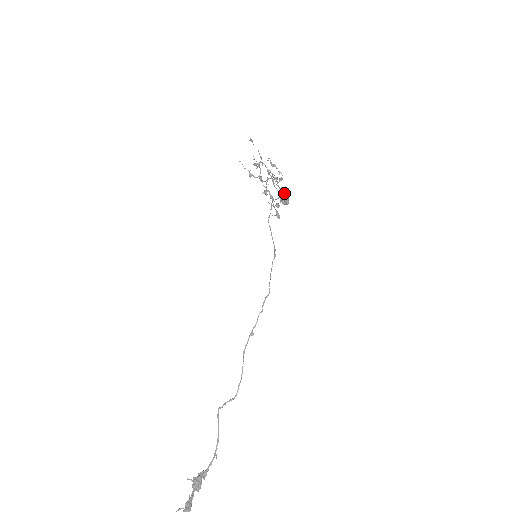
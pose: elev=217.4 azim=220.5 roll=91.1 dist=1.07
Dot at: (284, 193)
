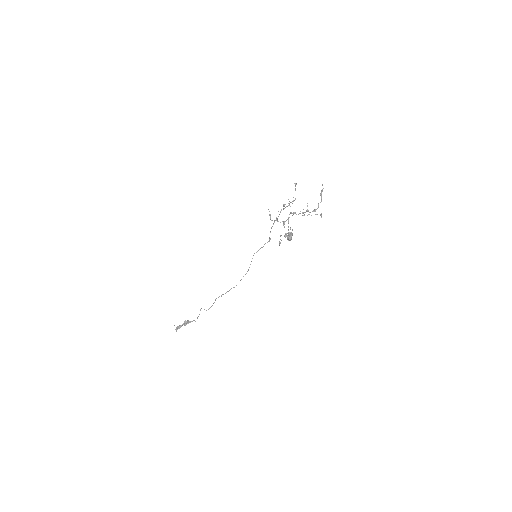
Dot at: (289, 234)
